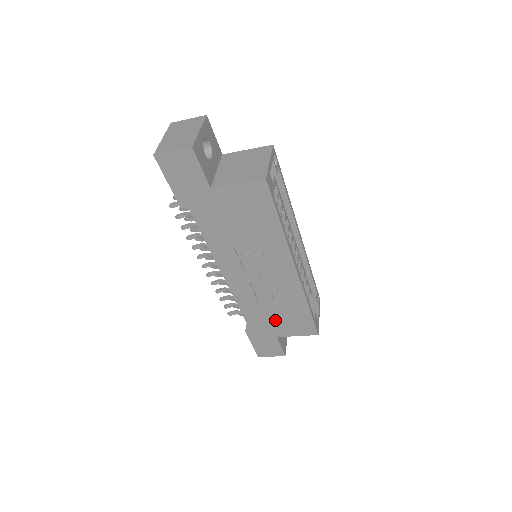
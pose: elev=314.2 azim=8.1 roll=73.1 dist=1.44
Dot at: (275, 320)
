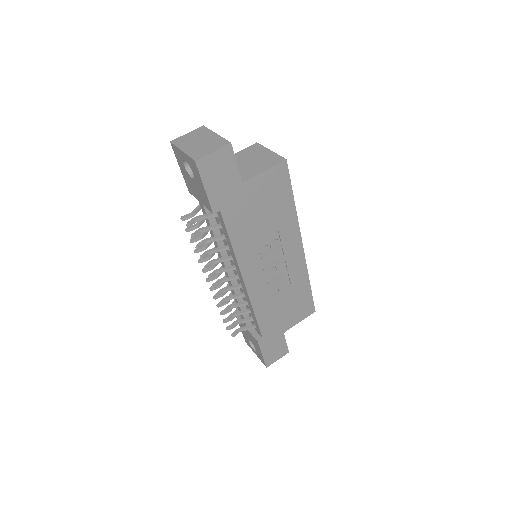
Dot at: (283, 313)
